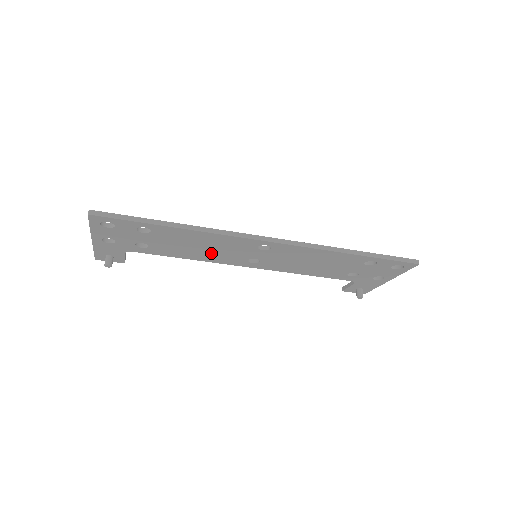
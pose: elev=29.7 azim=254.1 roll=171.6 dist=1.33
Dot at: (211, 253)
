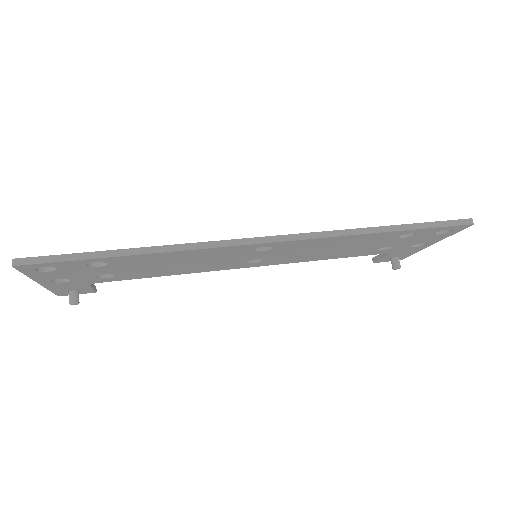
Dot at: (197, 265)
